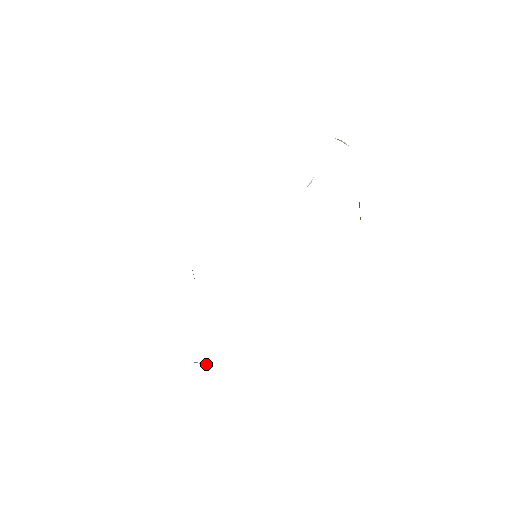
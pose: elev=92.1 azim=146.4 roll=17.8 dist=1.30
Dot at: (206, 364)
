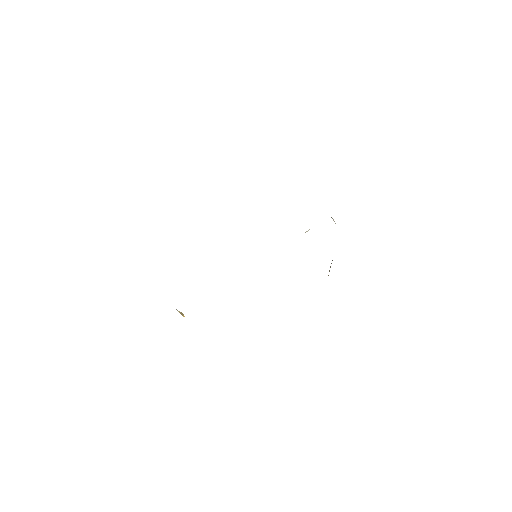
Dot at: (184, 316)
